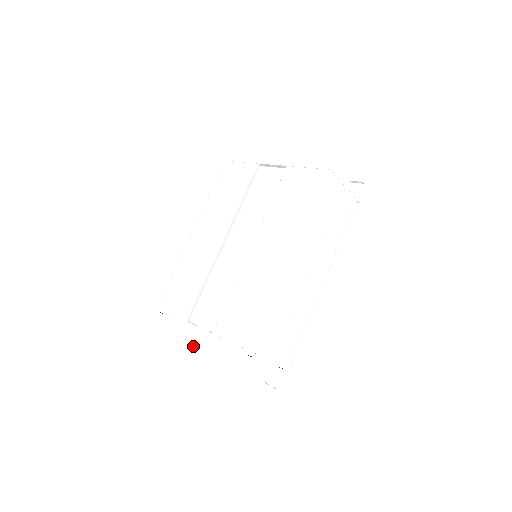
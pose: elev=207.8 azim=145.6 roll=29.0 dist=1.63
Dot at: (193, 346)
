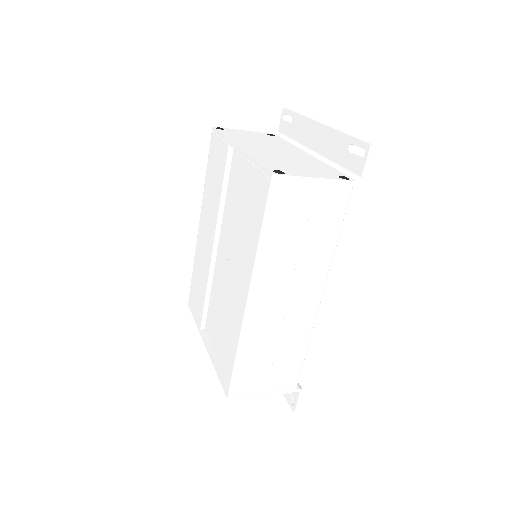
Dot at: occluded
